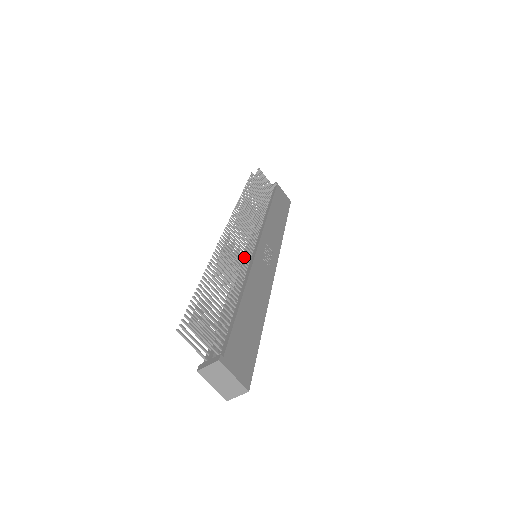
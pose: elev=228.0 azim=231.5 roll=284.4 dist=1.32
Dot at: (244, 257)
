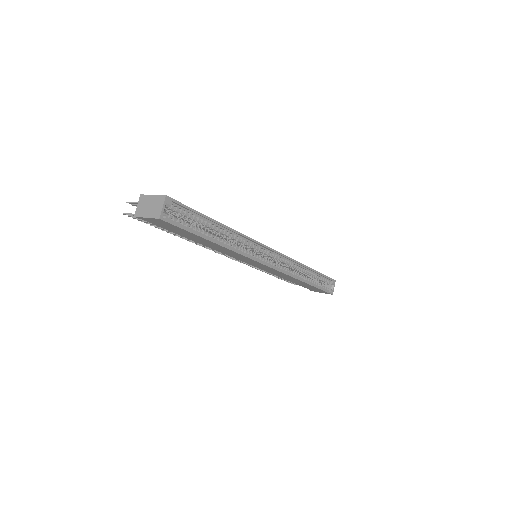
Dot at: occluded
